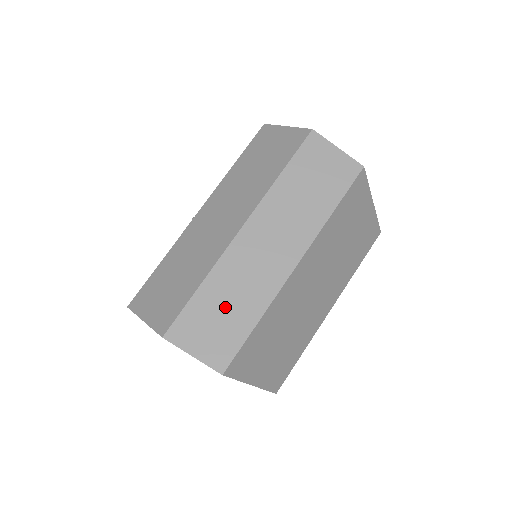
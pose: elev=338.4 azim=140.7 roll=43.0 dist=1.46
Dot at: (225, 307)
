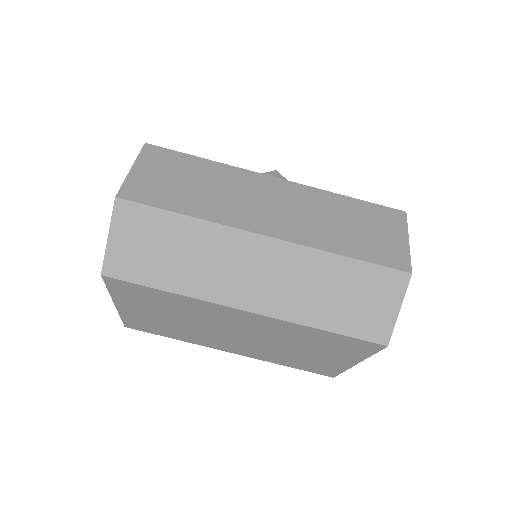
Dot at: (173, 251)
